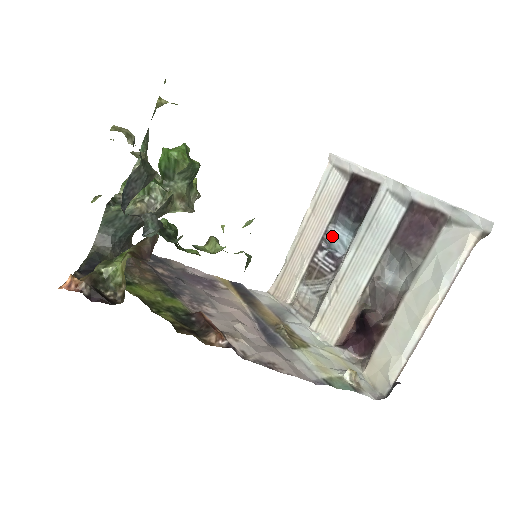
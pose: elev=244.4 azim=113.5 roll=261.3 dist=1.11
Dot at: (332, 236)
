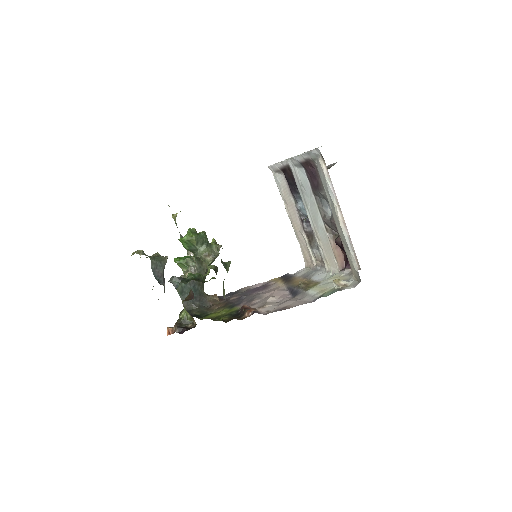
Dot at: (301, 210)
